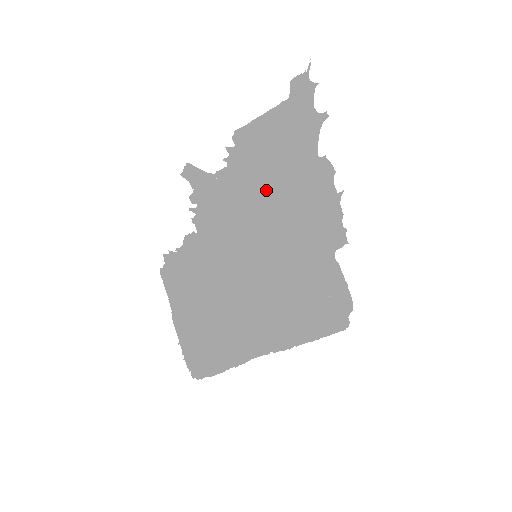
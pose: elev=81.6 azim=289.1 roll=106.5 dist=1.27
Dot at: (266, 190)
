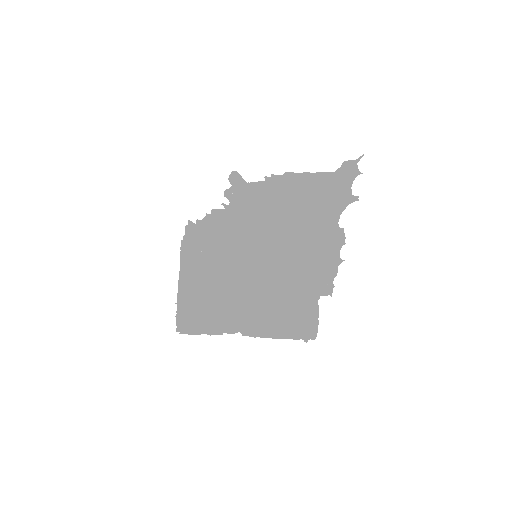
Dot at: (290, 229)
